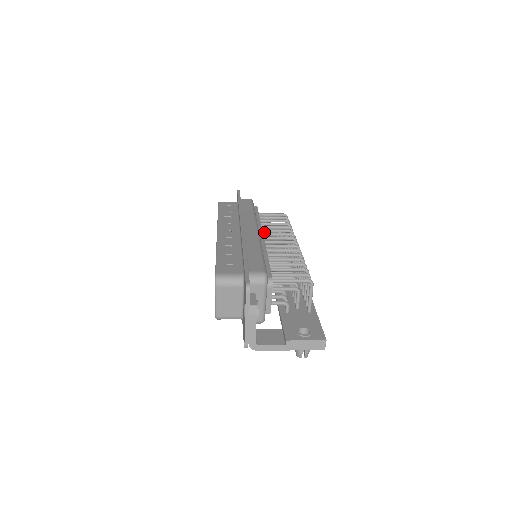
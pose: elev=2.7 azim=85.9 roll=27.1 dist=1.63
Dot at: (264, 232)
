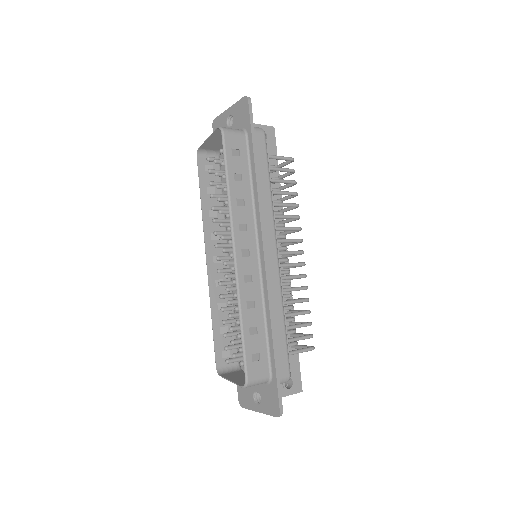
Dot at: occluded
